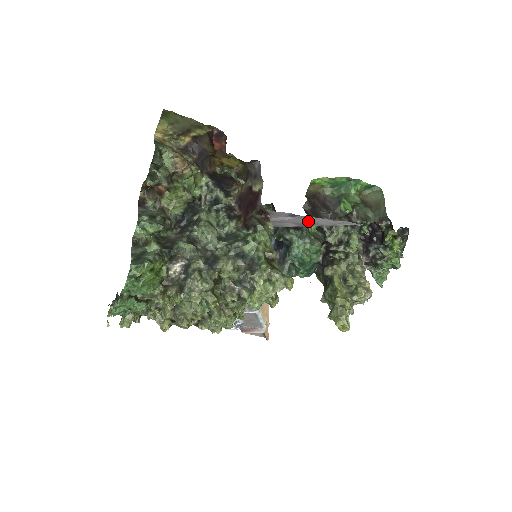
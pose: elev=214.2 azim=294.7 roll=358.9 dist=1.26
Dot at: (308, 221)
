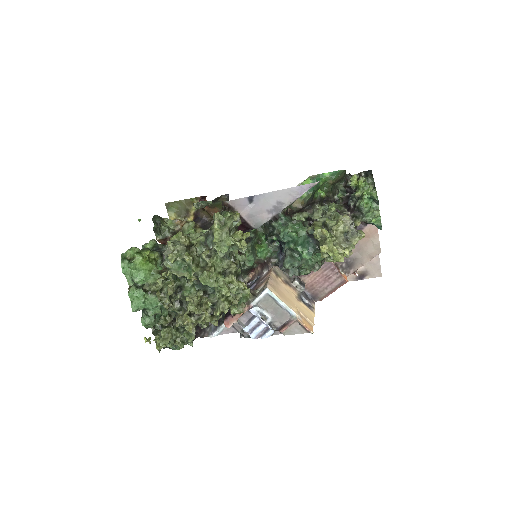
Dot at: (271, 202)
